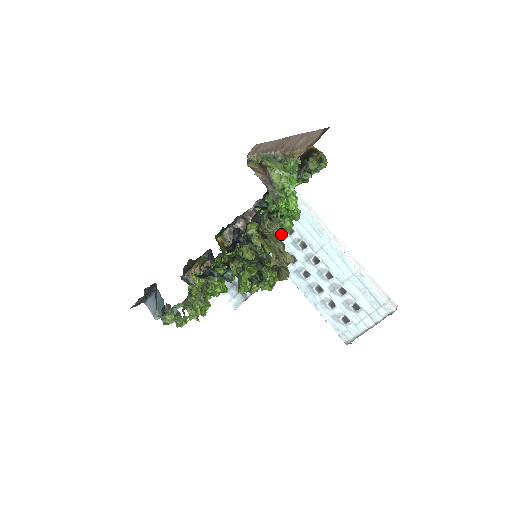
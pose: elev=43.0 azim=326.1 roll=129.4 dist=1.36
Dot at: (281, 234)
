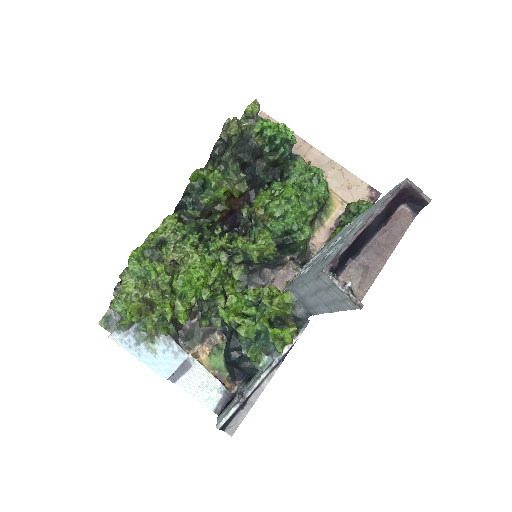
Dot at: (280, 199)
